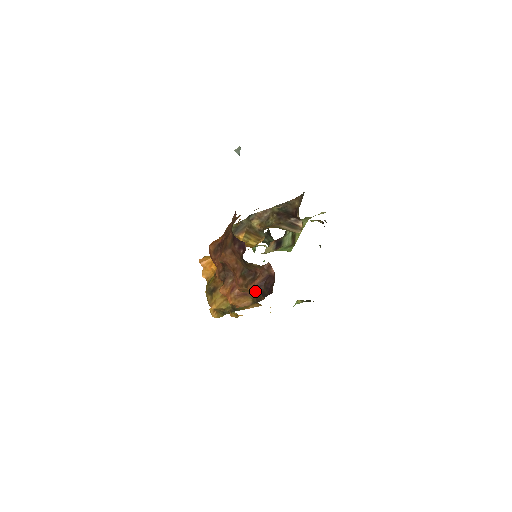
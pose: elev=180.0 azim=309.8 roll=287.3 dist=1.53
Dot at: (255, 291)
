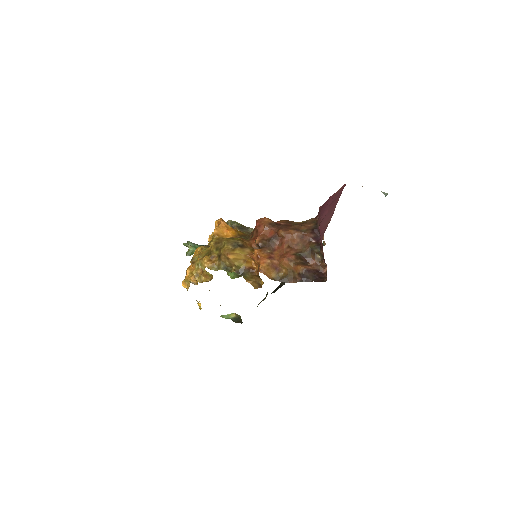
Dot at: (303, 271)
